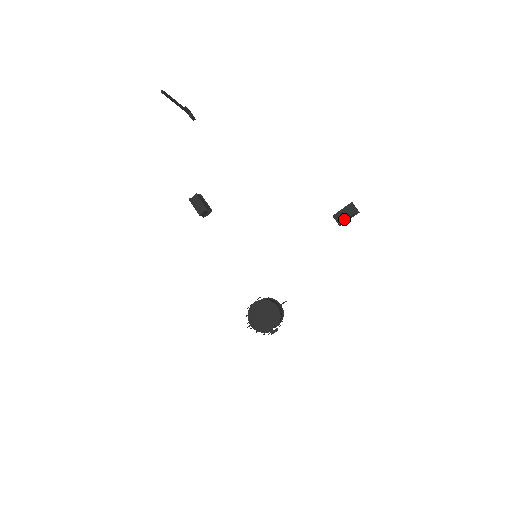
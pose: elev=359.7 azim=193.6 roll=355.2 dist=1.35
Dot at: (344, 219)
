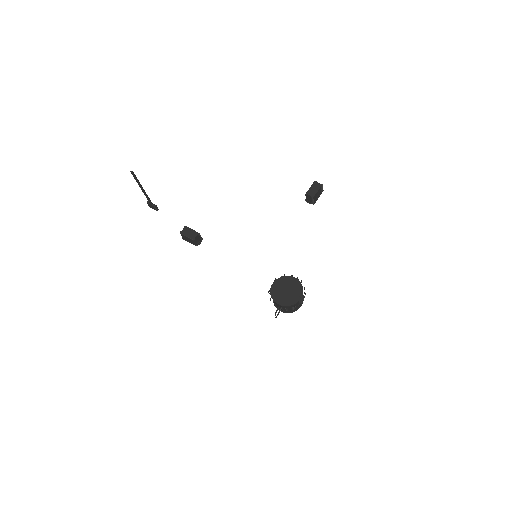
Dot at: (315, 193)
